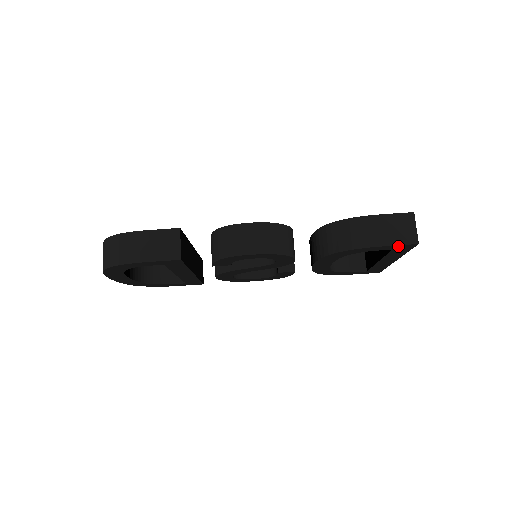
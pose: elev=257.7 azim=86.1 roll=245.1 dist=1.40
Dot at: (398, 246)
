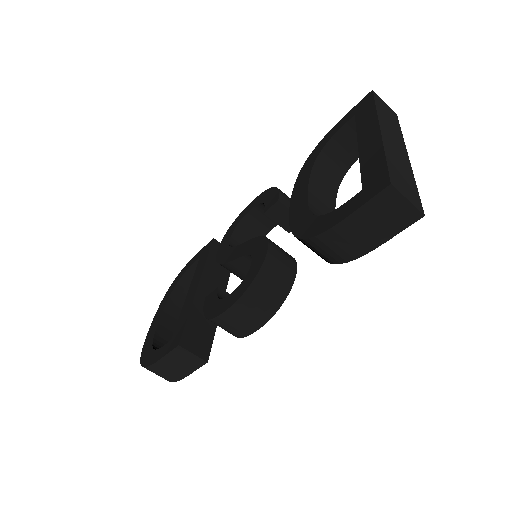
Dot at: (399, 228)
